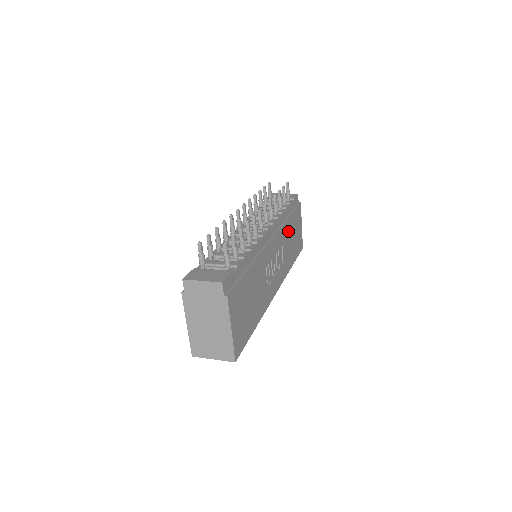
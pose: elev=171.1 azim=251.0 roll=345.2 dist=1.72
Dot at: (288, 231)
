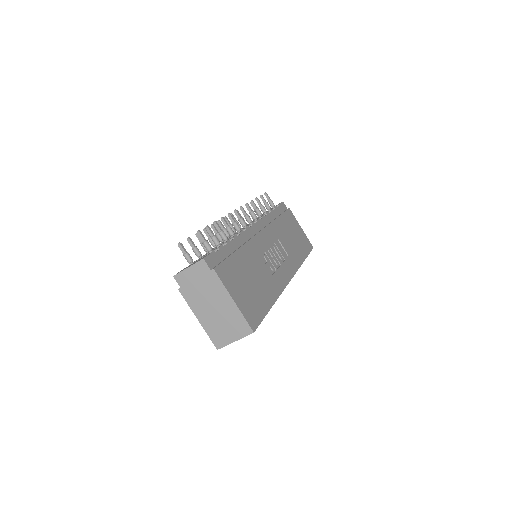
Dot at: (282, 229)
